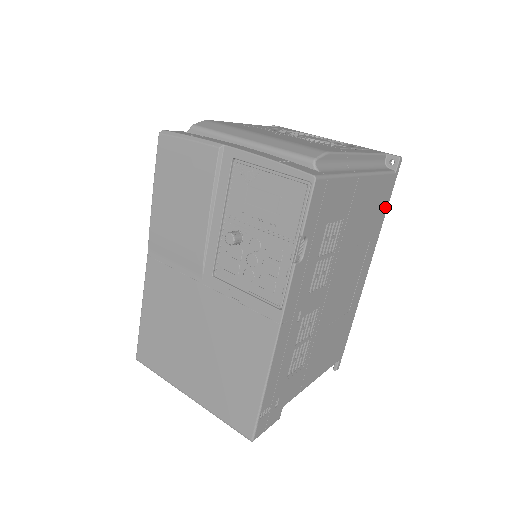
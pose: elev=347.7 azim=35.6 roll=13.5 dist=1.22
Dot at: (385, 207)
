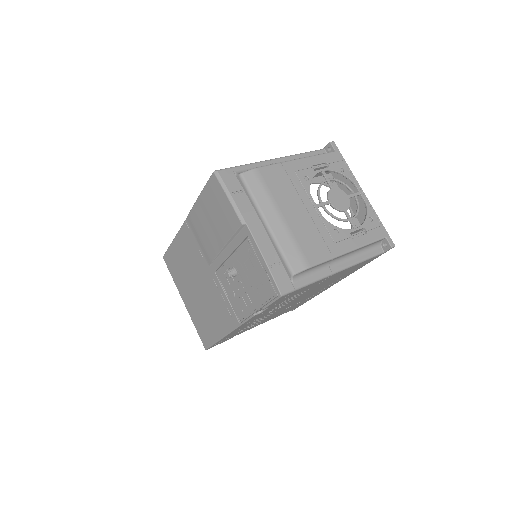
Dot at: (365, 264)
